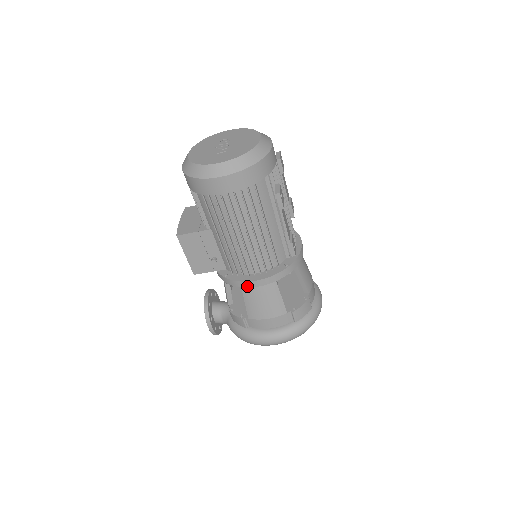
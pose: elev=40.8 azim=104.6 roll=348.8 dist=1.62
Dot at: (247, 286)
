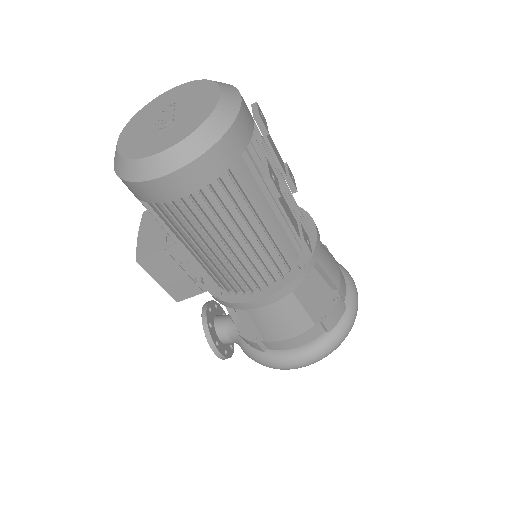
Dot at: (253, 307)
